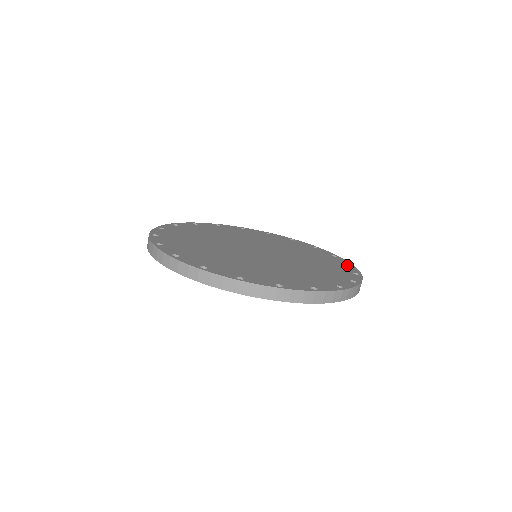
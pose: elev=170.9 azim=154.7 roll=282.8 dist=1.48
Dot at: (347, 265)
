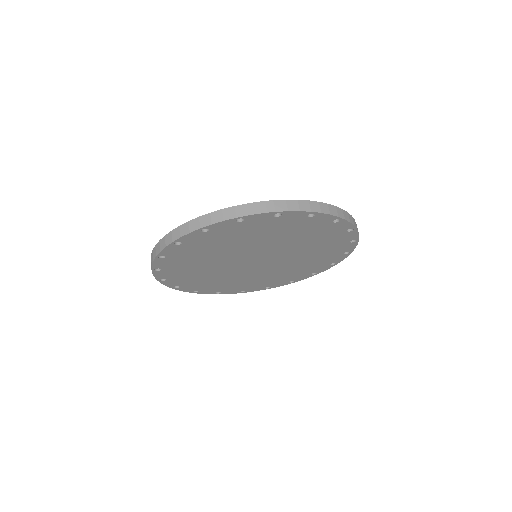
Dot at: occluded
